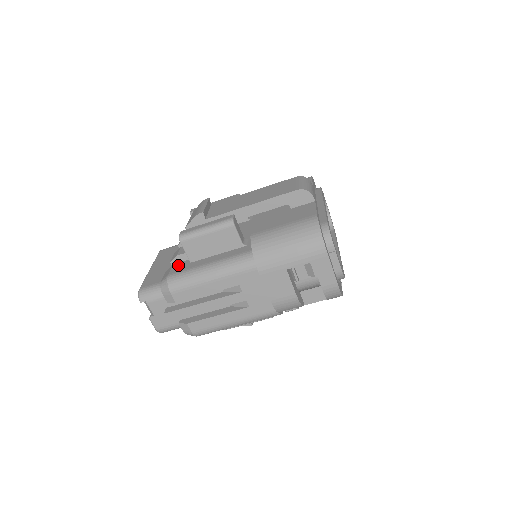
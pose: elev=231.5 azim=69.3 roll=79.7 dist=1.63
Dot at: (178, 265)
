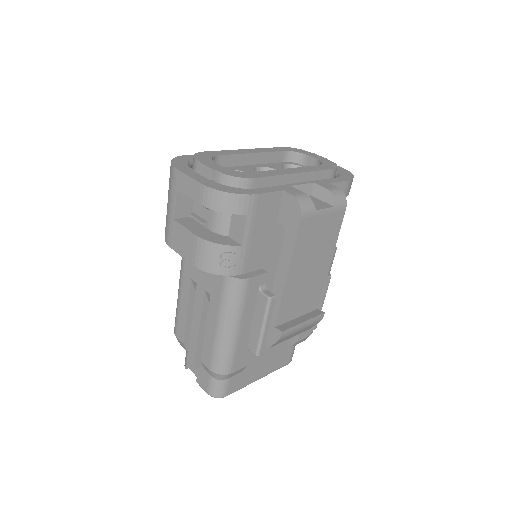
Dot at: occluded
